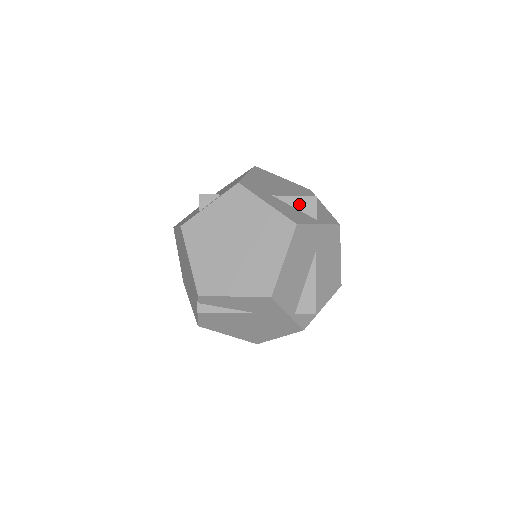
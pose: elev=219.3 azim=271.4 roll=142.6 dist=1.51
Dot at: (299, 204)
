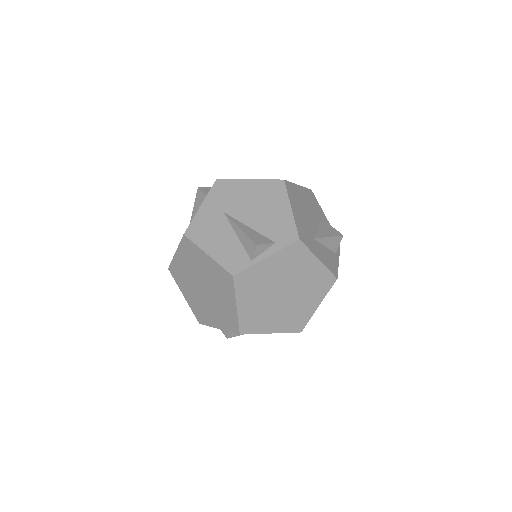
Dot at: (329, 243)
